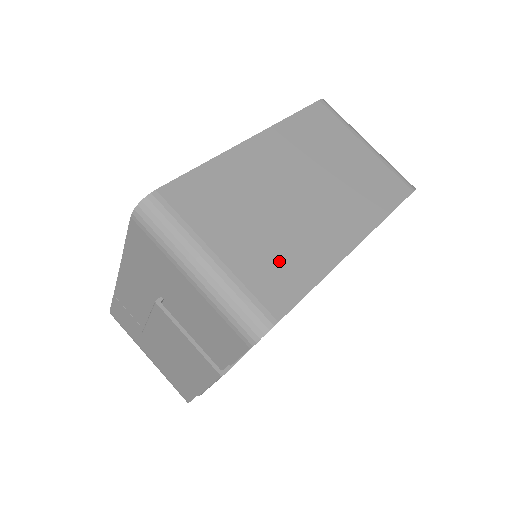
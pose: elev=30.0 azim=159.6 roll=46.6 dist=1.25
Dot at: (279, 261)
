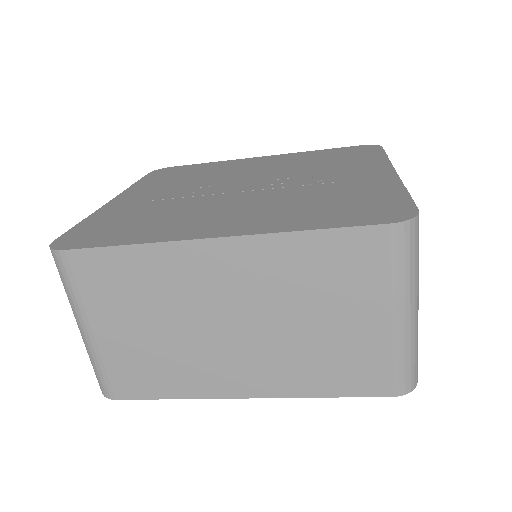
Dot at: (150, 366)
